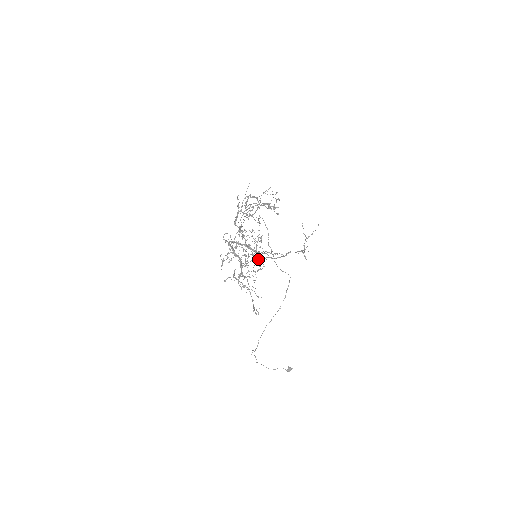
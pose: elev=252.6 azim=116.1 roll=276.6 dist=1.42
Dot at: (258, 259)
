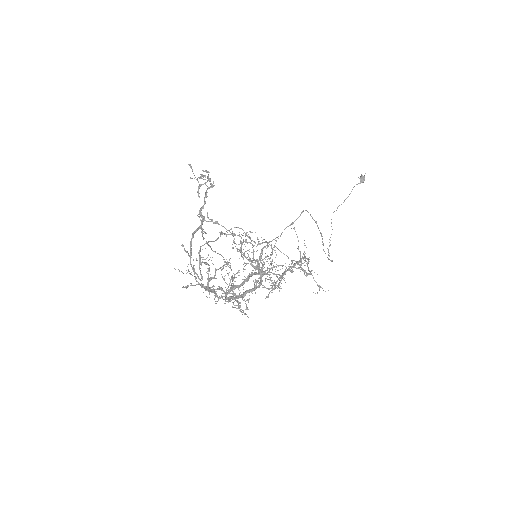
Dot at: occluded
